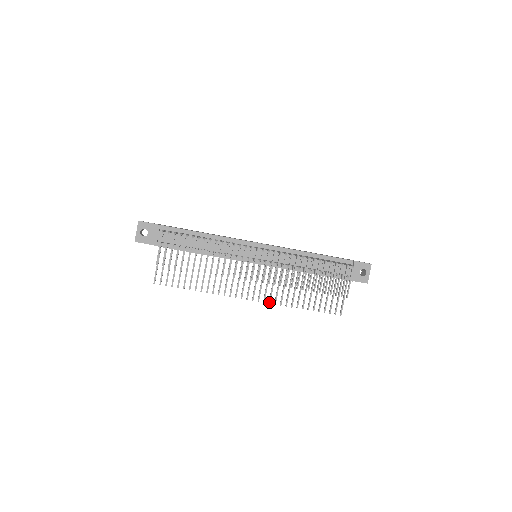
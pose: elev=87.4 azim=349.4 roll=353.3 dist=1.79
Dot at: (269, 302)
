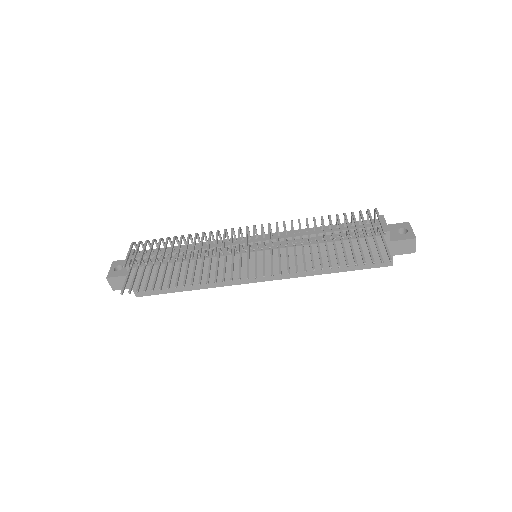
Dot at: (279, 273)
